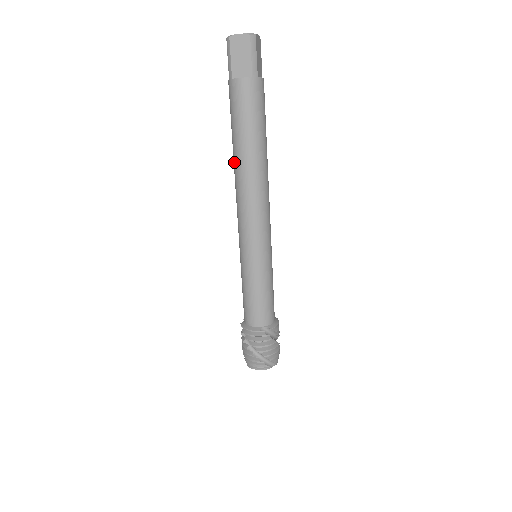
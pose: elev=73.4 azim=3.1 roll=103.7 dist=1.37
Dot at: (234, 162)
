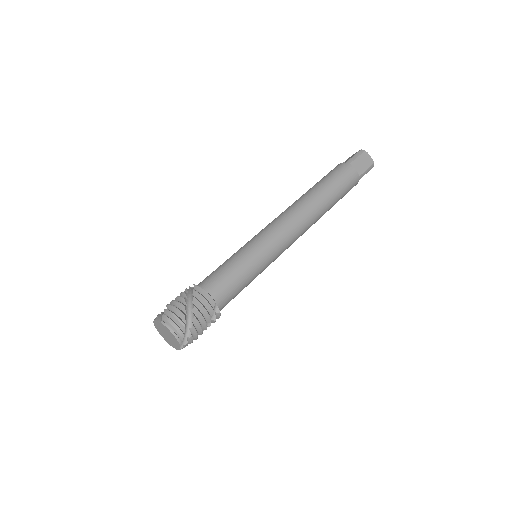
Dot at: (308, 194)
